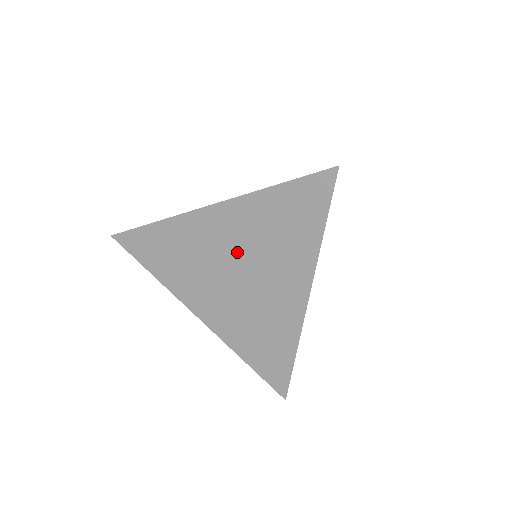
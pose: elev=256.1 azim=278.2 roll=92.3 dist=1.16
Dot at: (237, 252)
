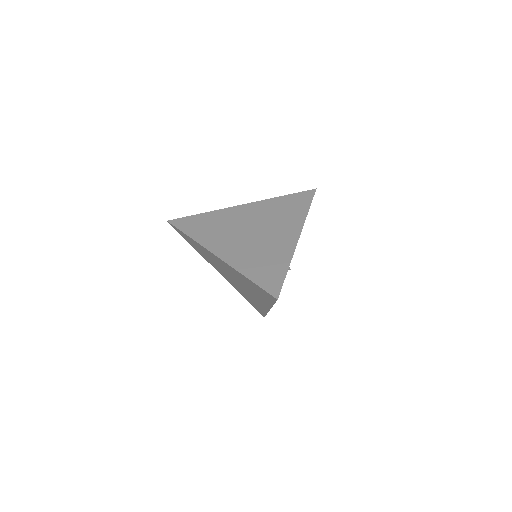
Dot at: (256, 221)
